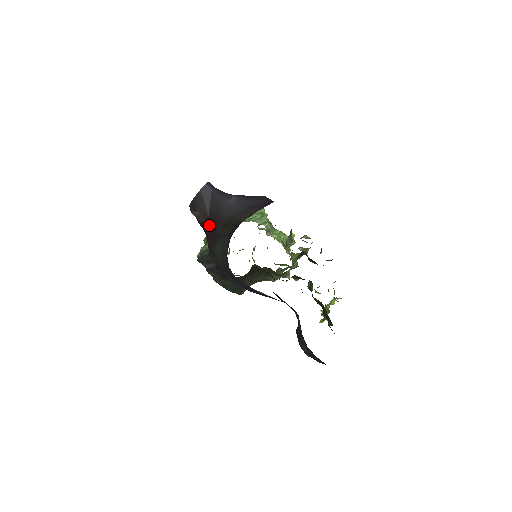
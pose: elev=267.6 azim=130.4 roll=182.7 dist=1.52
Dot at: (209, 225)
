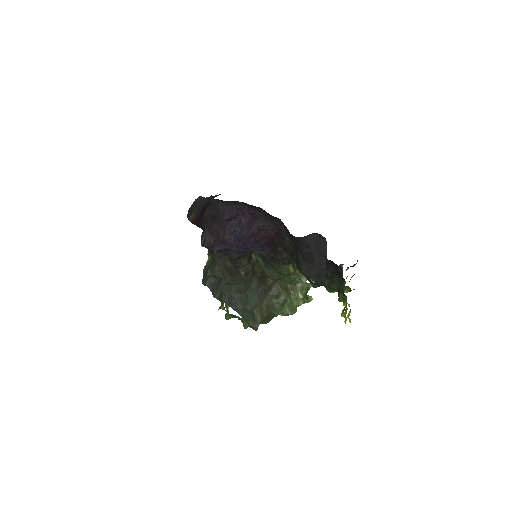
Dot at: (202, 212)
